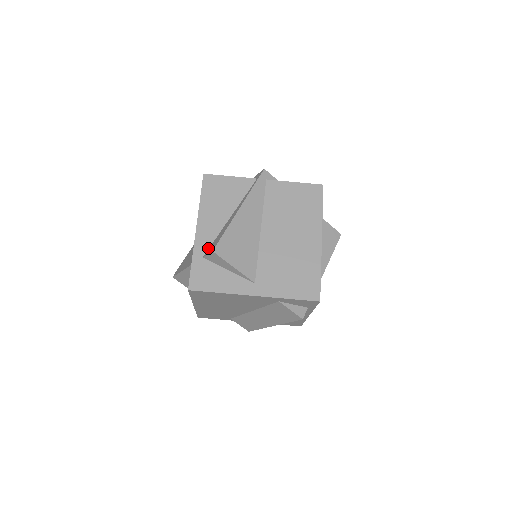
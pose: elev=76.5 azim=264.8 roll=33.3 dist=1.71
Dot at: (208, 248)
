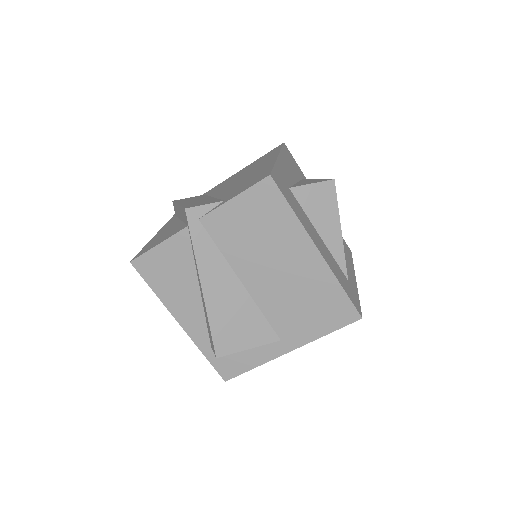
Dot at: (208, 336)
